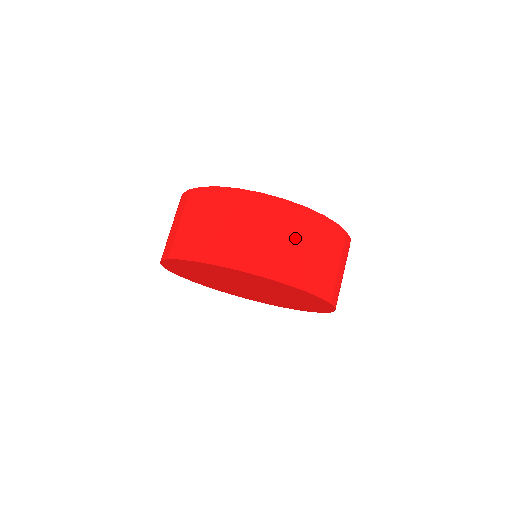
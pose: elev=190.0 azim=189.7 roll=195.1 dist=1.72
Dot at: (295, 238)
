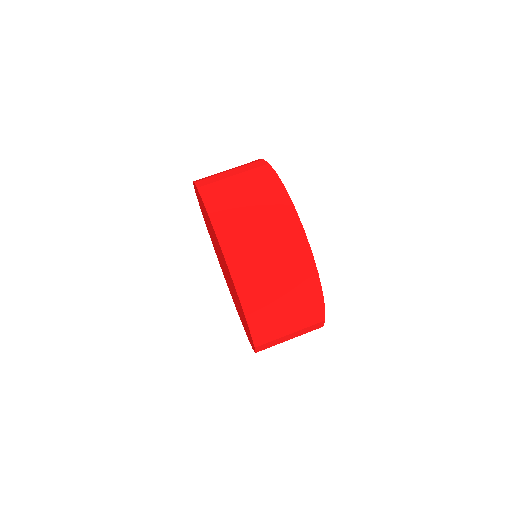
Dot at: (269, 238)
